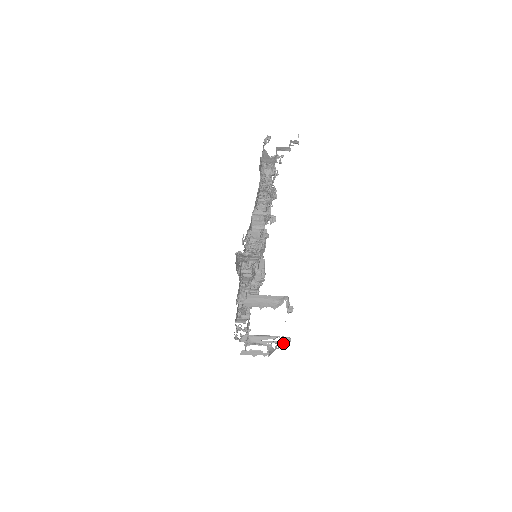
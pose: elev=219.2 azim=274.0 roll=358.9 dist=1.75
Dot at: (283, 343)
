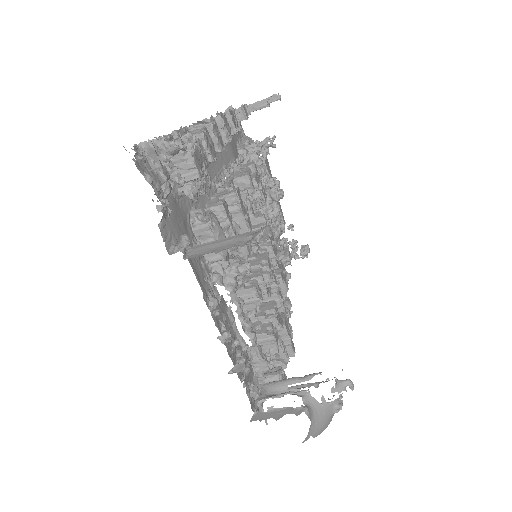
Dot at: (338, 393)
